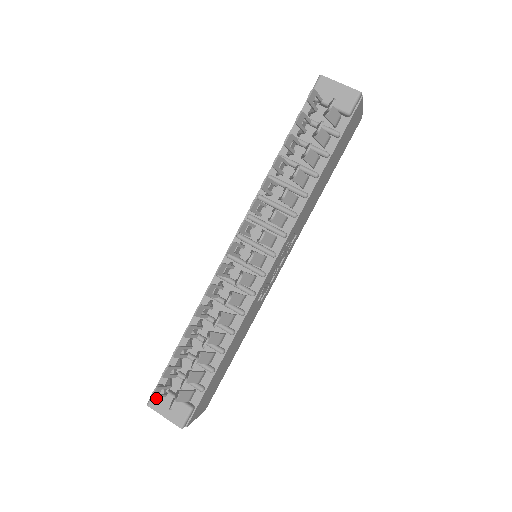
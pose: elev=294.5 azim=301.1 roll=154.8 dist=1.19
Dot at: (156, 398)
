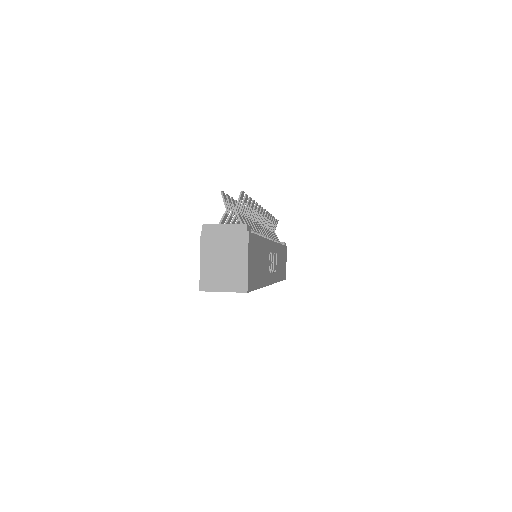
Dot at: occluded
